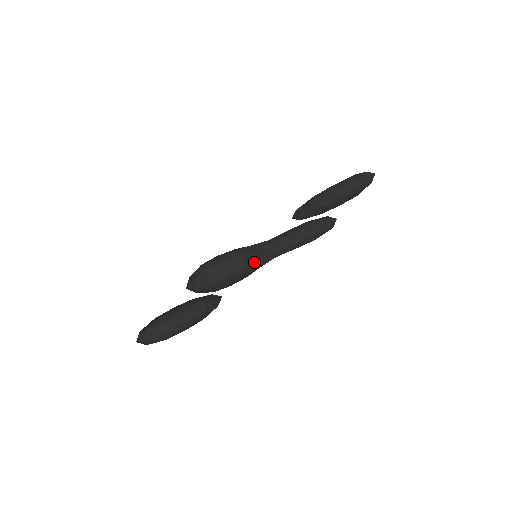
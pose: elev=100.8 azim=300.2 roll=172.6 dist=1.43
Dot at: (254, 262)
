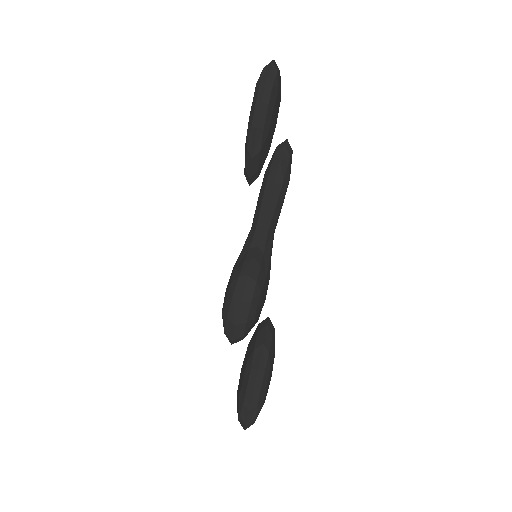
Dot at: (260, 266)
